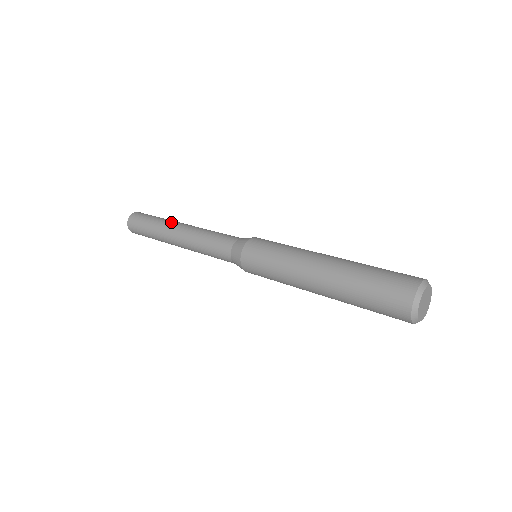
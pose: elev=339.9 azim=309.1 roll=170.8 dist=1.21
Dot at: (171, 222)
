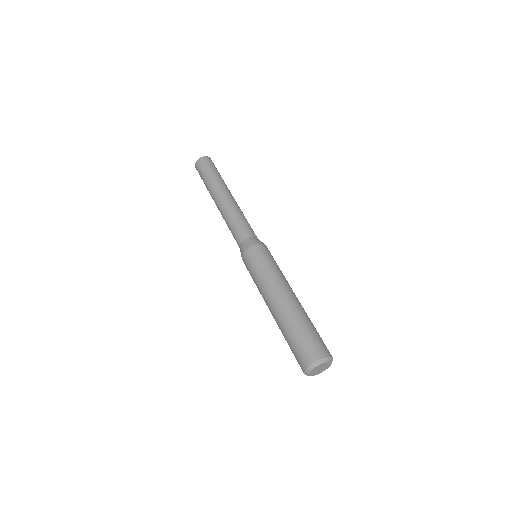
Dot at: (216, 189)
